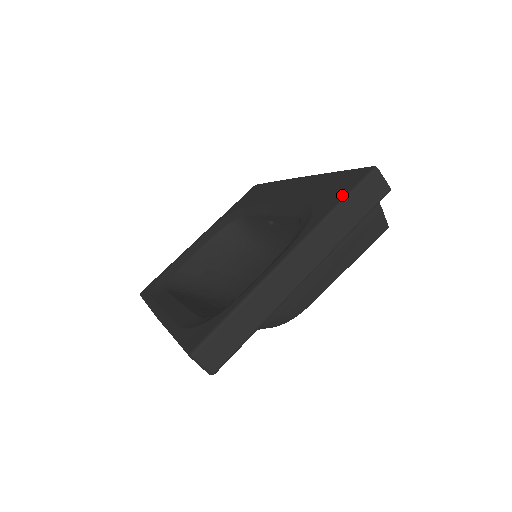
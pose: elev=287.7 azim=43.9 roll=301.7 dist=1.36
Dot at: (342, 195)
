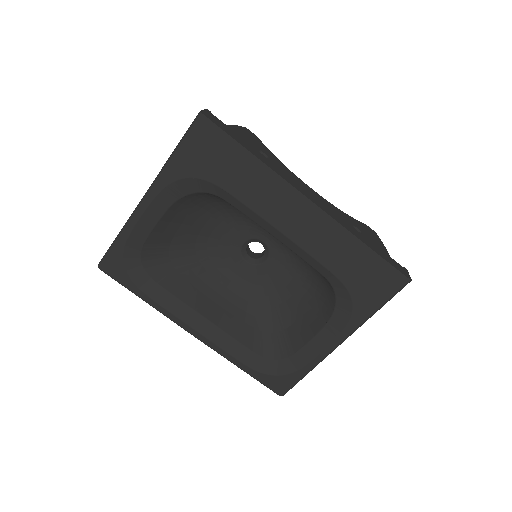
Dot at: (381, 301)
